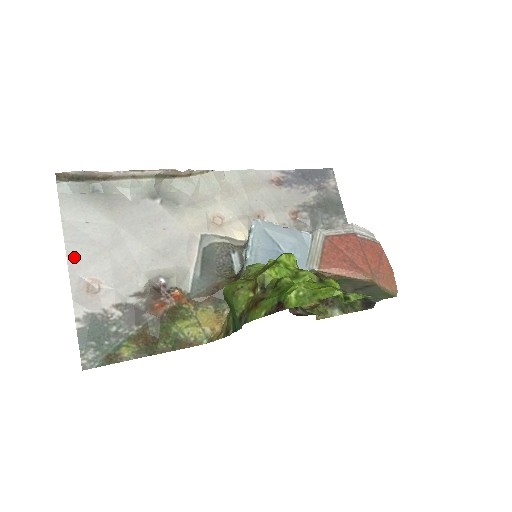
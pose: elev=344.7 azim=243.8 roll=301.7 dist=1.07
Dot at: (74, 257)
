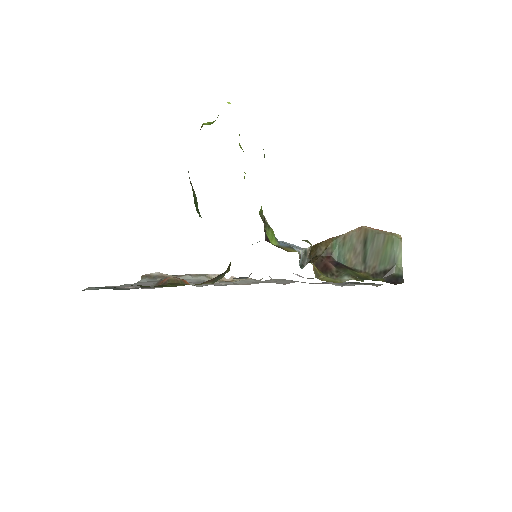
Dot at: (125, 285)
